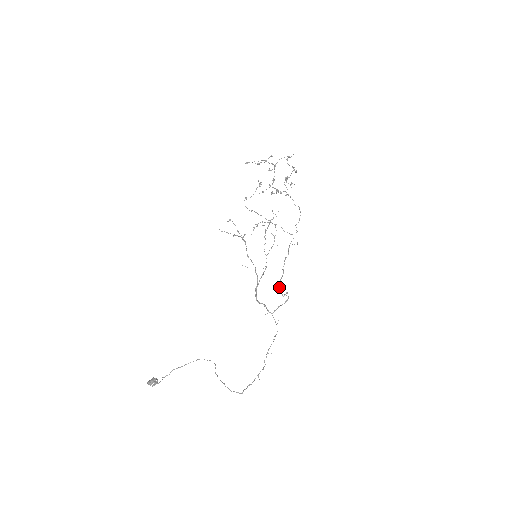
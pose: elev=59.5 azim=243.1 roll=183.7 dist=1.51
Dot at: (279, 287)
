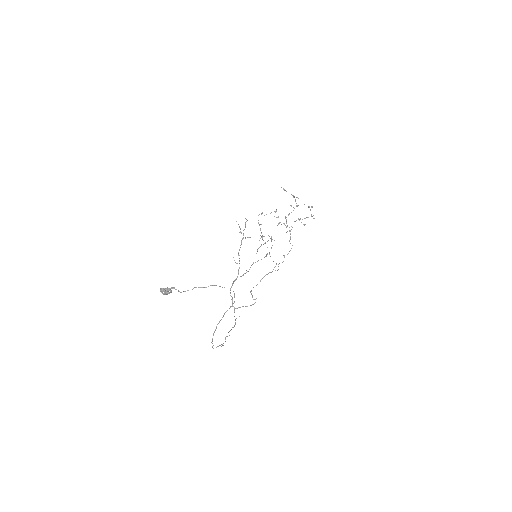
Dot at: occluded
